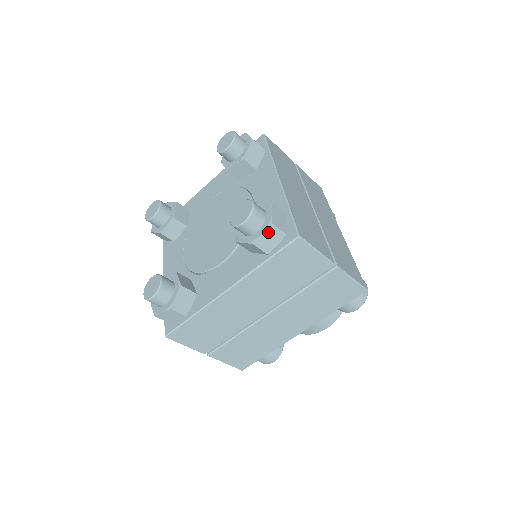
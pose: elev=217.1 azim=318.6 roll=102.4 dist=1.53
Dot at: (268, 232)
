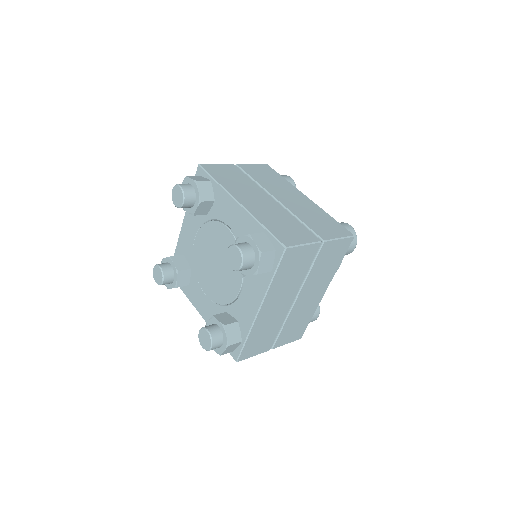
Dot at: (262, 259)
